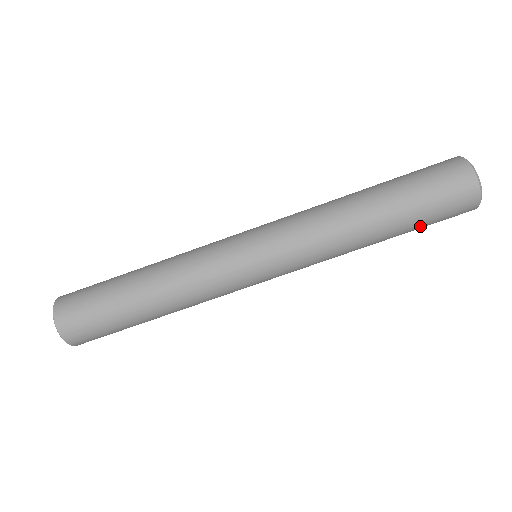
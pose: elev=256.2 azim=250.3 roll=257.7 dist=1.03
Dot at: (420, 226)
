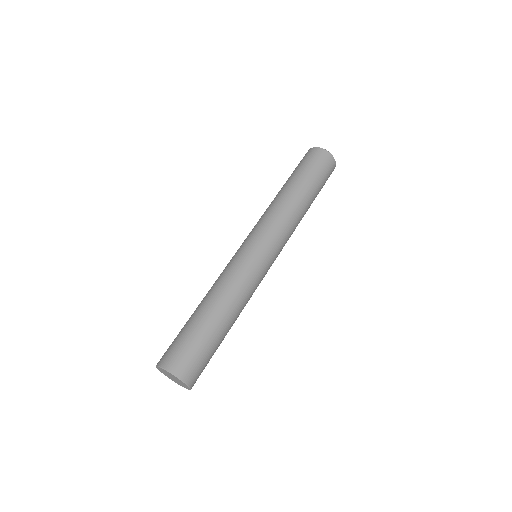
Dot at: (319, 184)
